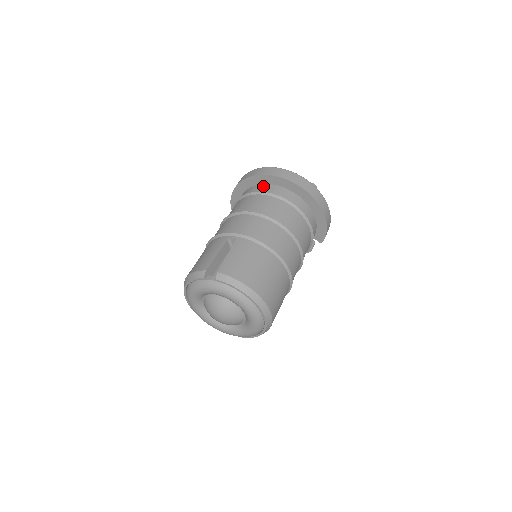
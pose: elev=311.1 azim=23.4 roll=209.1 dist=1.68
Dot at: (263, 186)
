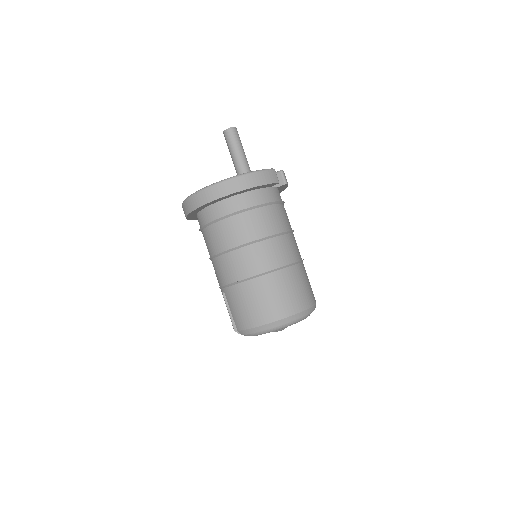
Dot at: (198, 218)
